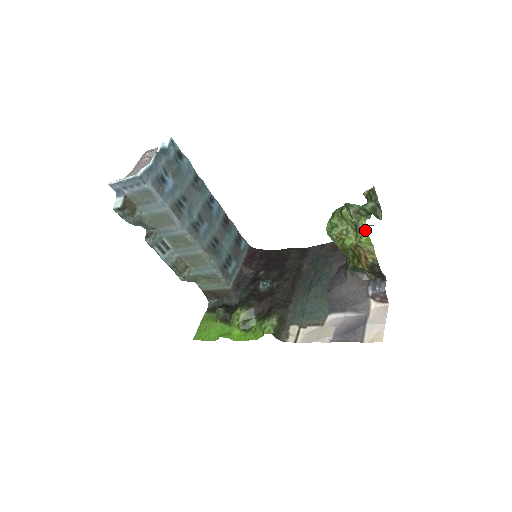
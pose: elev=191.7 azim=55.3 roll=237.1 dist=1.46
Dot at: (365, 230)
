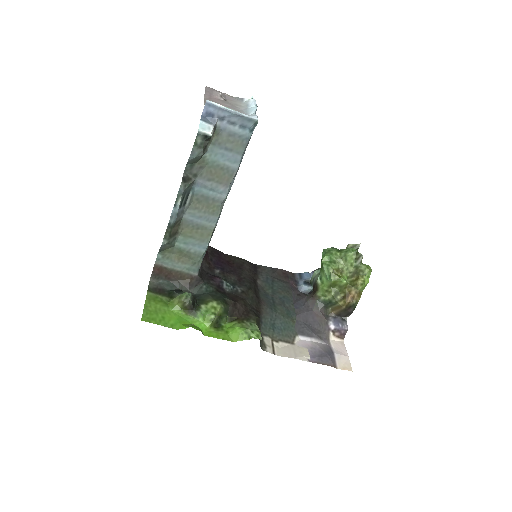
Dot at: (368, 277)
